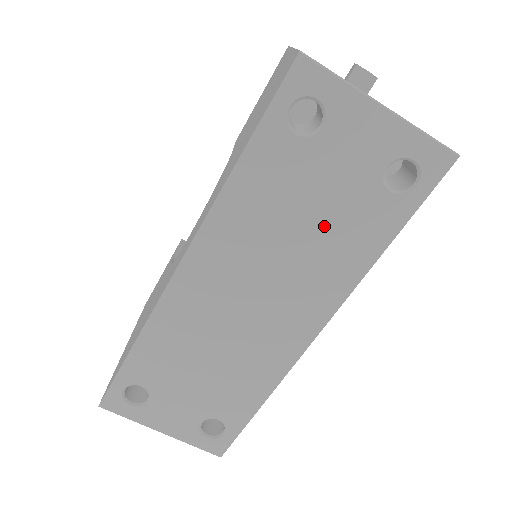
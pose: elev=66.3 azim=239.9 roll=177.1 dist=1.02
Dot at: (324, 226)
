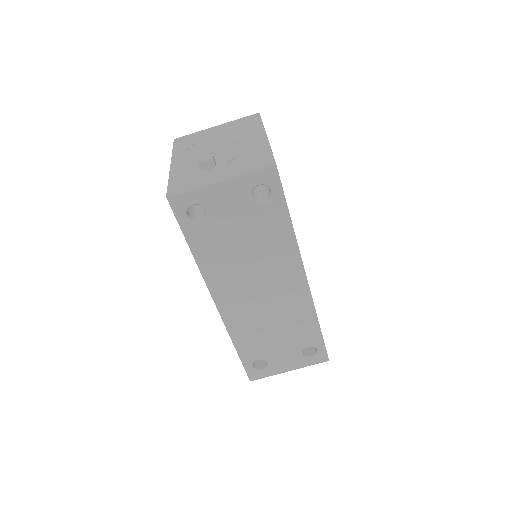
Dot at: (254, 241)
